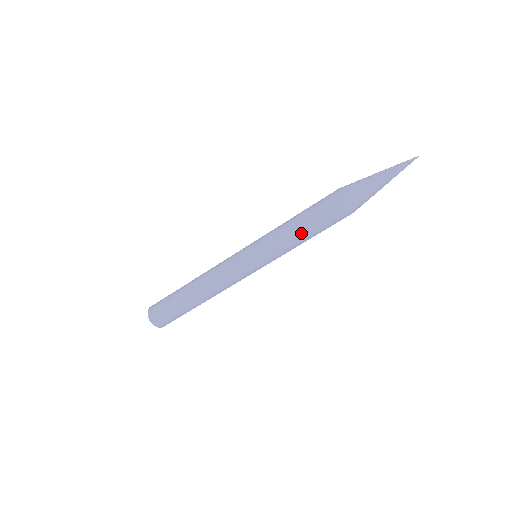
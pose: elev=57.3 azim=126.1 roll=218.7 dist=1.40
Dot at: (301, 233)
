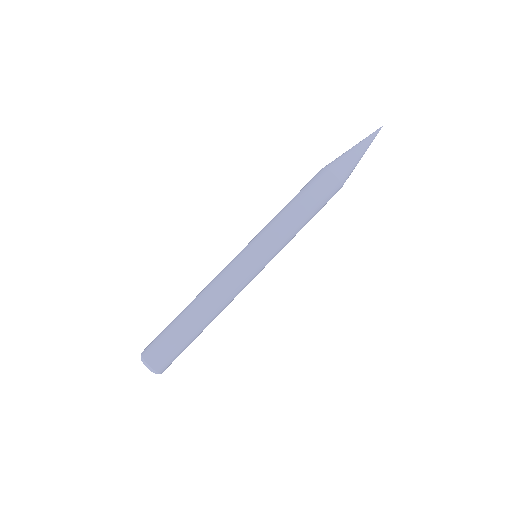
Dot at: (304, 220)
